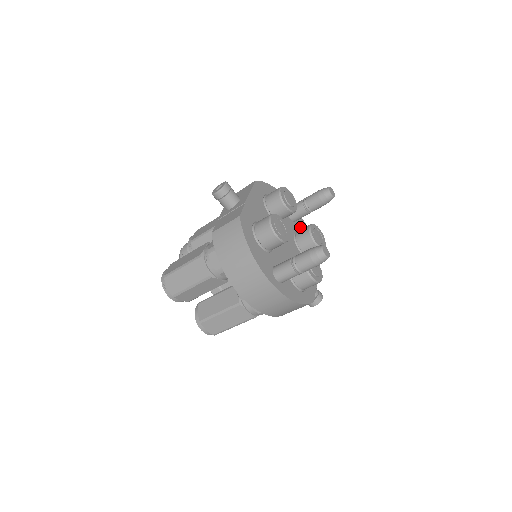
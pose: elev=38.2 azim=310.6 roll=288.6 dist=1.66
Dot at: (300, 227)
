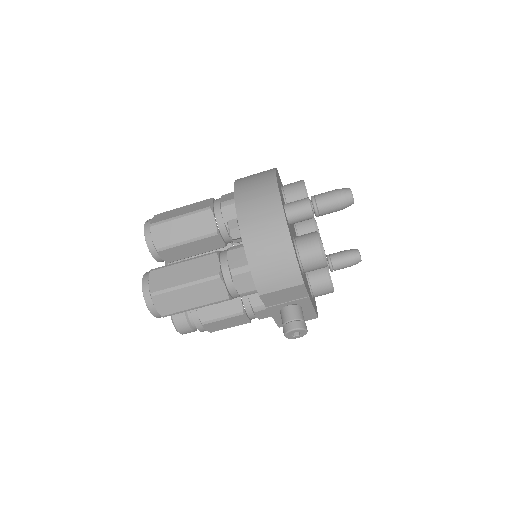
Dot at: occluded
